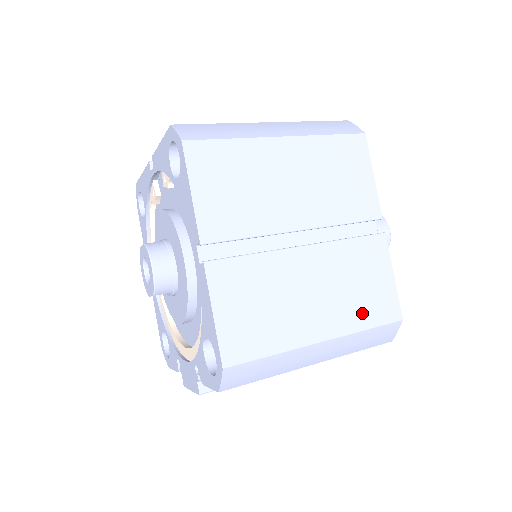
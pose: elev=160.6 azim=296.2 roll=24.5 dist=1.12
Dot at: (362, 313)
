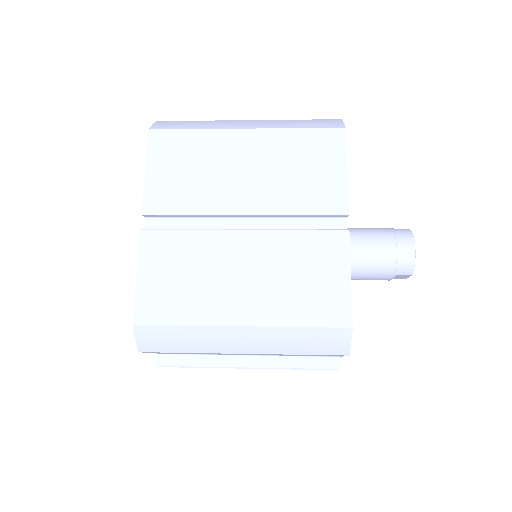
Dot at: (298, 308)
